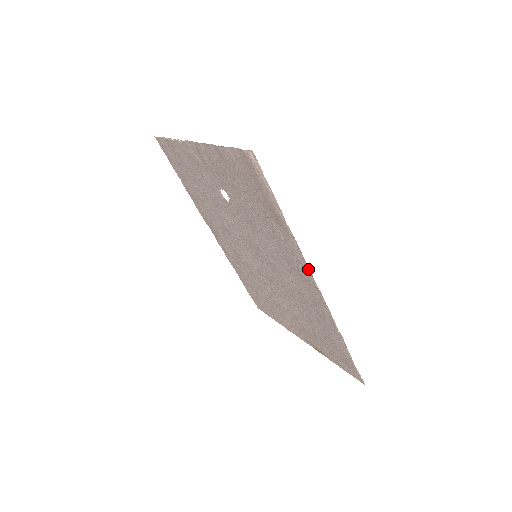
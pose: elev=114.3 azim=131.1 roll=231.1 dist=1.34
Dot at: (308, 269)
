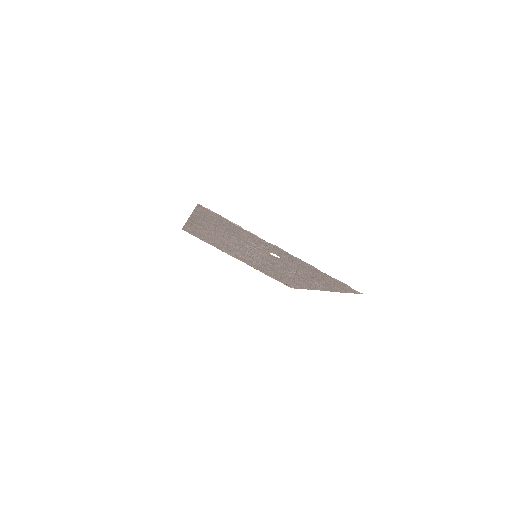
Dot at: occluded
